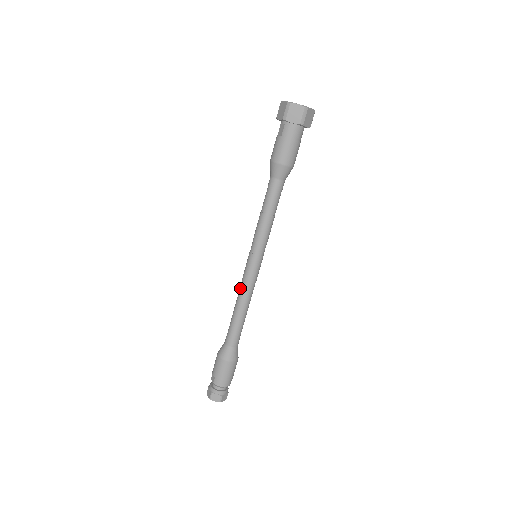
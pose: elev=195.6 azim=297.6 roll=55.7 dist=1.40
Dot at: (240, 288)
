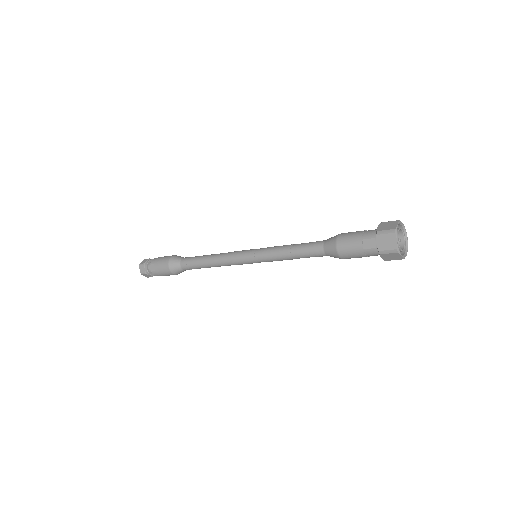
Dot at: (224, 260)
